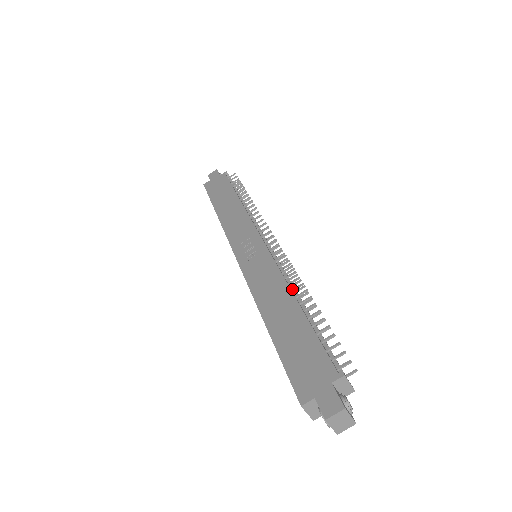
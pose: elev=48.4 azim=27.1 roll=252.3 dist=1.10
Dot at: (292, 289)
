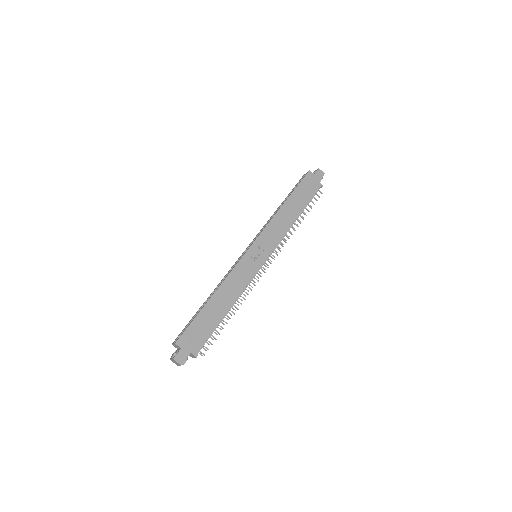
Dot at: (237, 299)
